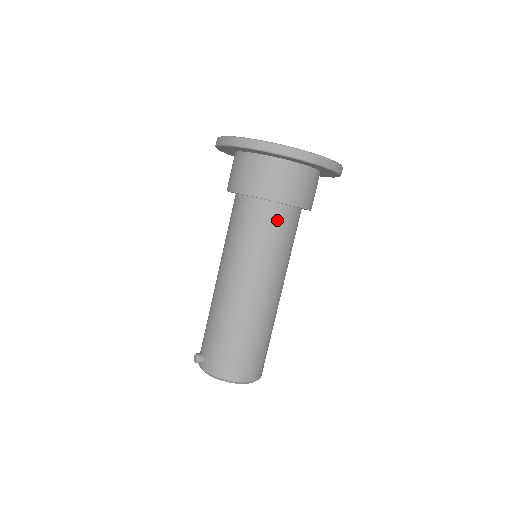
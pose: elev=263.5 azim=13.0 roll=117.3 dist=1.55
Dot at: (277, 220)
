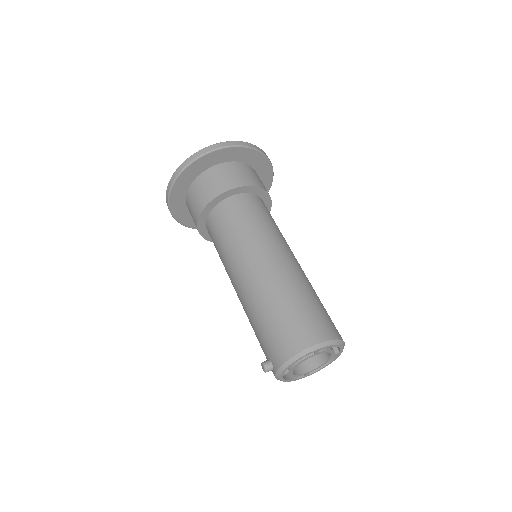
Dot at: (238, 207)
